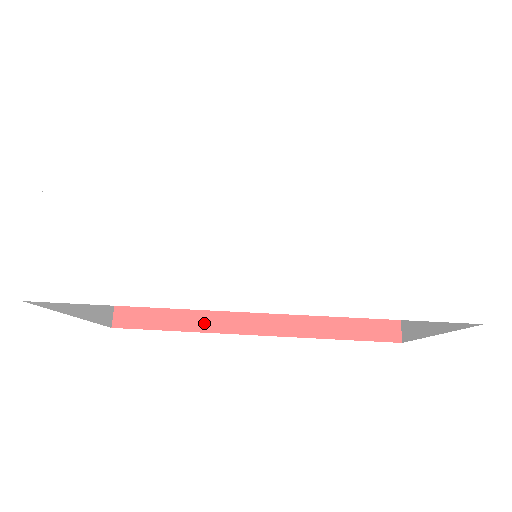
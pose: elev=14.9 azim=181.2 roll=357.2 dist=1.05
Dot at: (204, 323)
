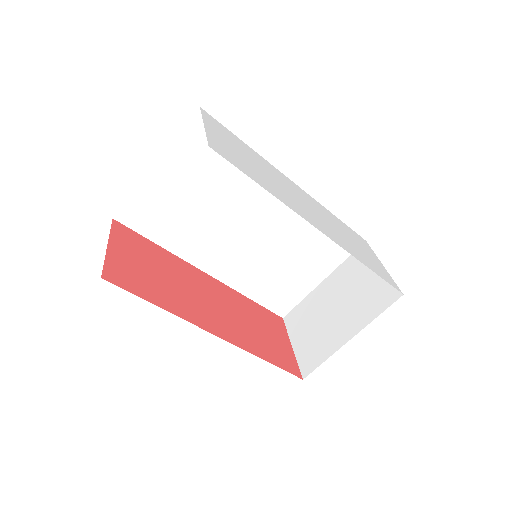
Dot at: (178, 311)
